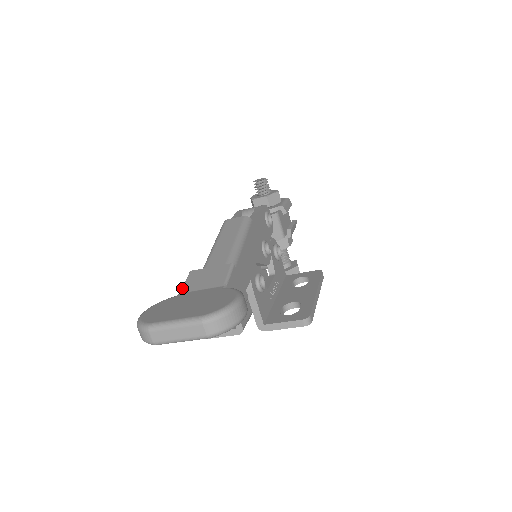
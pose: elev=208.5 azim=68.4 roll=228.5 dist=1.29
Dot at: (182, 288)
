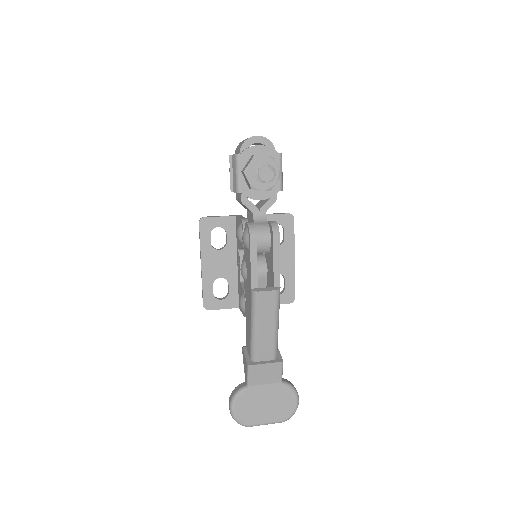
Dot at: (249, 382)
